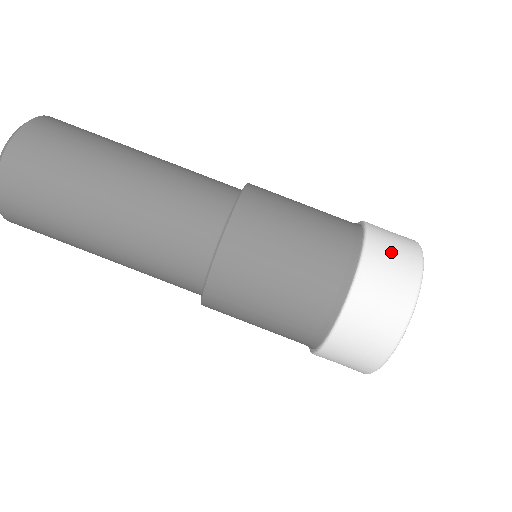
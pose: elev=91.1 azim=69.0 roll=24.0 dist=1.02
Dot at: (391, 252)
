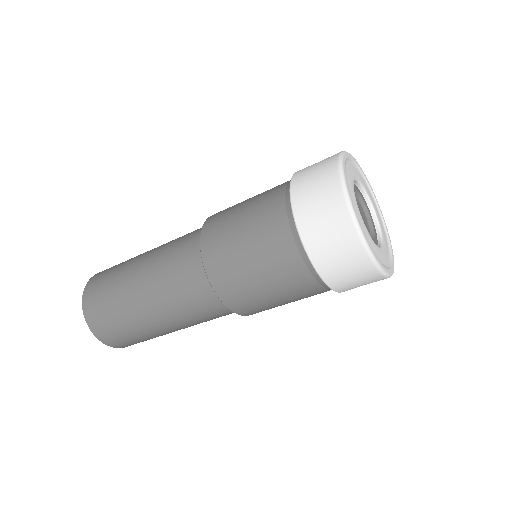
Dot at: (326, 238)
